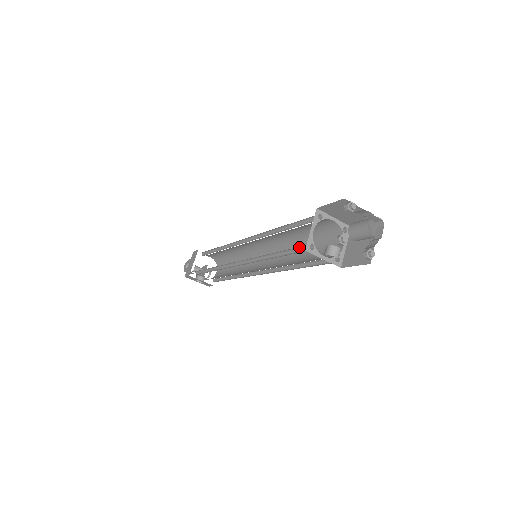
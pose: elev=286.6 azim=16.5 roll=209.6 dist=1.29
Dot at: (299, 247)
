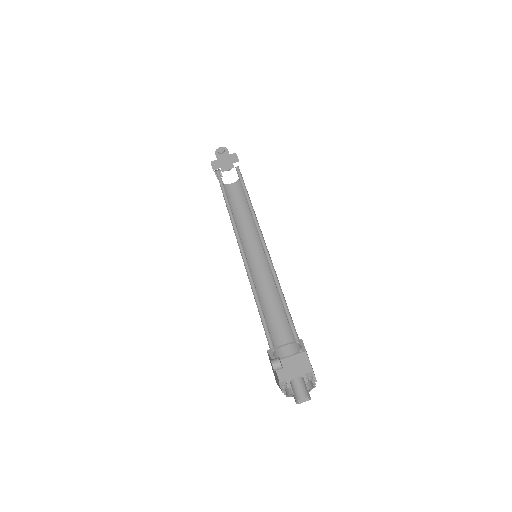
Dot at: occluded
